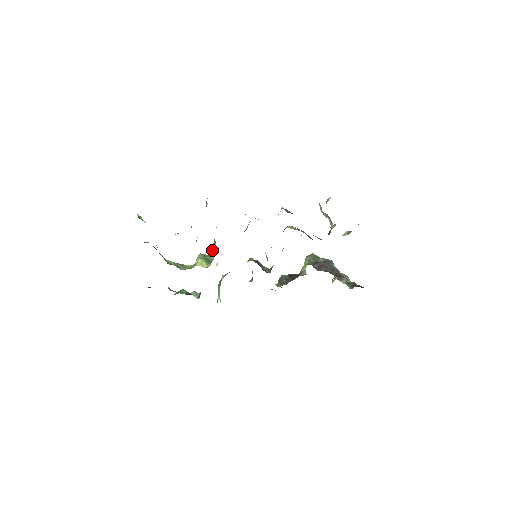
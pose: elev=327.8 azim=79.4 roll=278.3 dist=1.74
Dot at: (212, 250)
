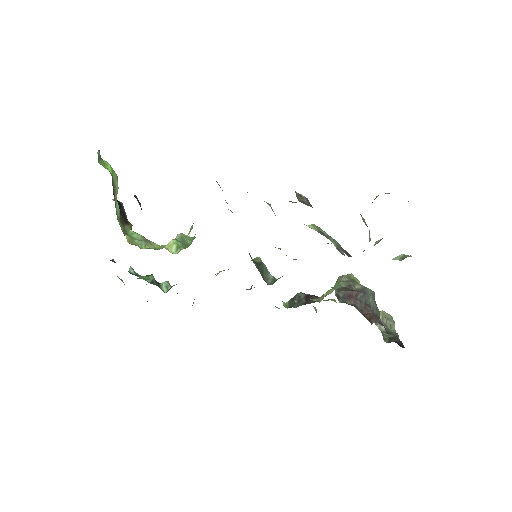
Dot at: (189, 231)
